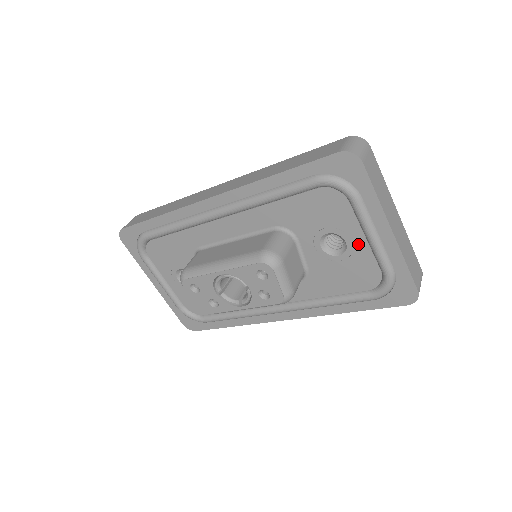
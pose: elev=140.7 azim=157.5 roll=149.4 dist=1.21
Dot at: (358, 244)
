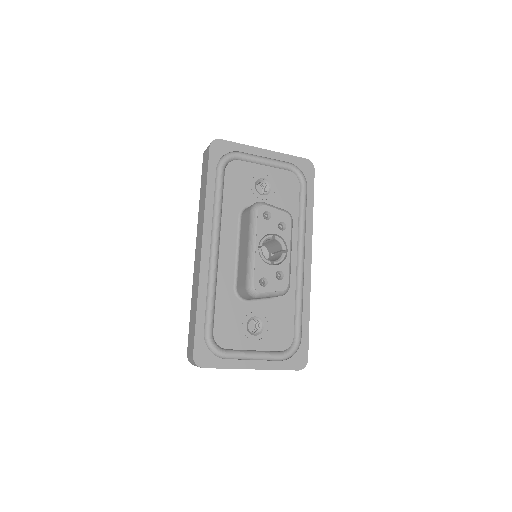
Dot at: (267, 172)
